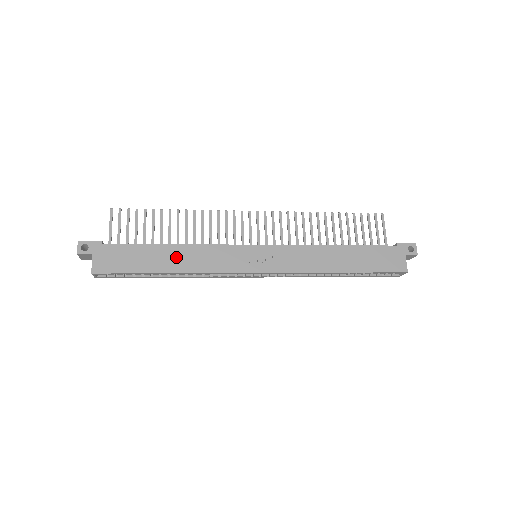
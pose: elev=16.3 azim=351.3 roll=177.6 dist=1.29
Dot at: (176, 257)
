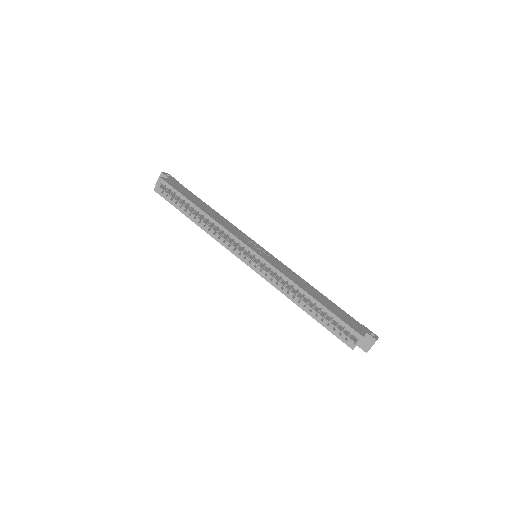
Dot at: (211, 211)
